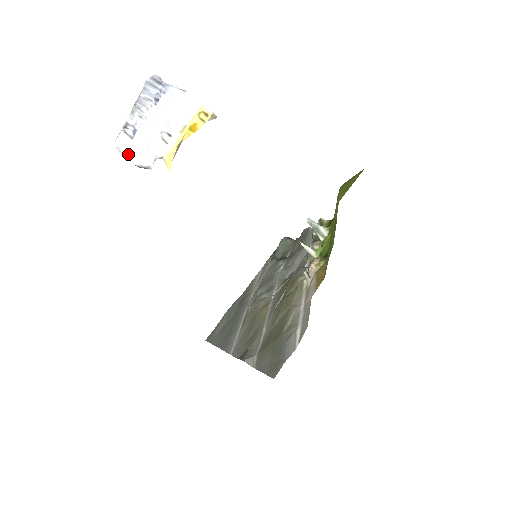
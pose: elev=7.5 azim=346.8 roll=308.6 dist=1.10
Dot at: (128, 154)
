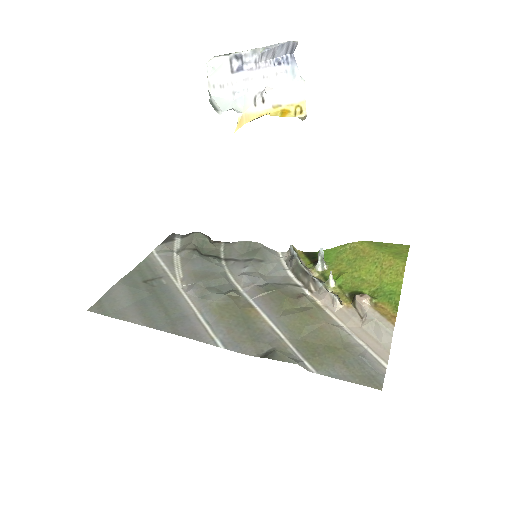
Dot at: (215, 82)
